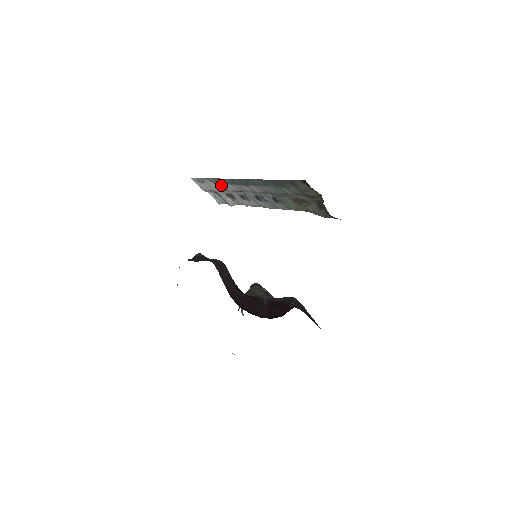
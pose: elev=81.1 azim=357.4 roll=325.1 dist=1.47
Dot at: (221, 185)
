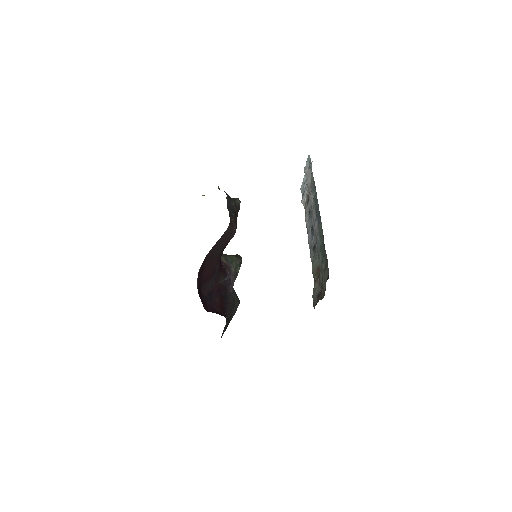
Dot at: (312, 188)
